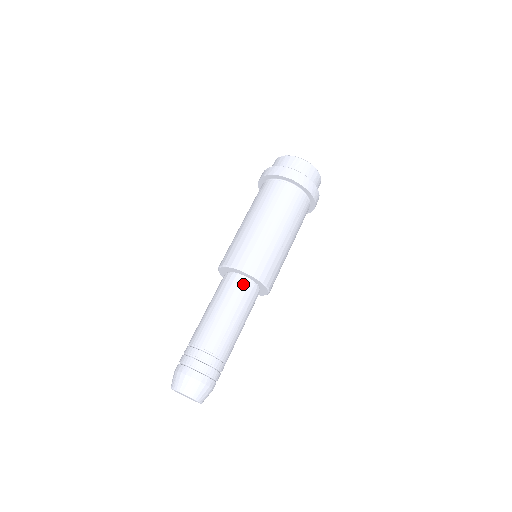
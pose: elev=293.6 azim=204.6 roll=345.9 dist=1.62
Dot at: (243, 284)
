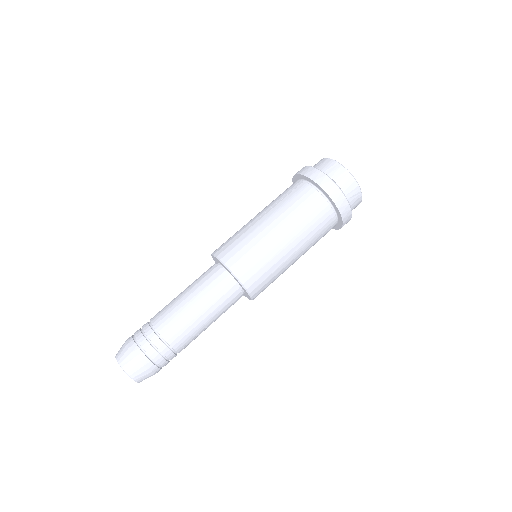
Dot at: (236, 296)
